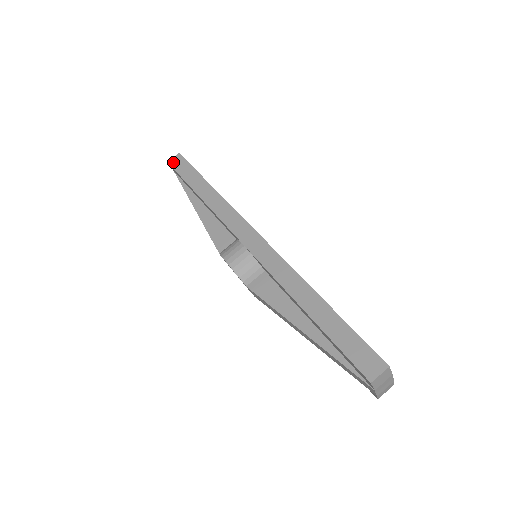
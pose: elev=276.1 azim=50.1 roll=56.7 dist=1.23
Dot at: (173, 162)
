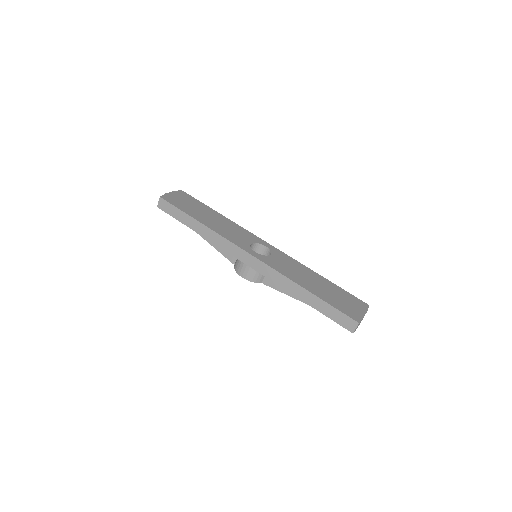
Dot at: (161, 206)
